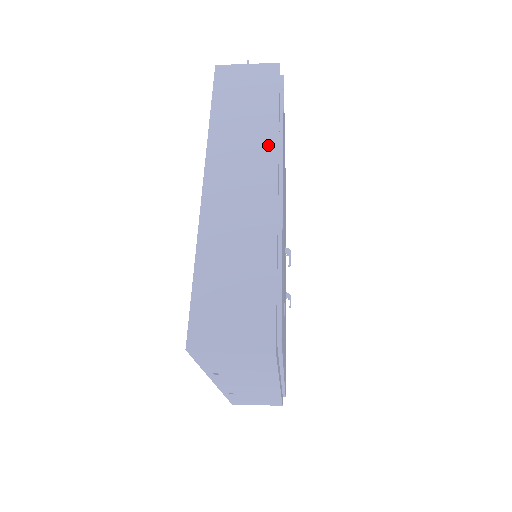
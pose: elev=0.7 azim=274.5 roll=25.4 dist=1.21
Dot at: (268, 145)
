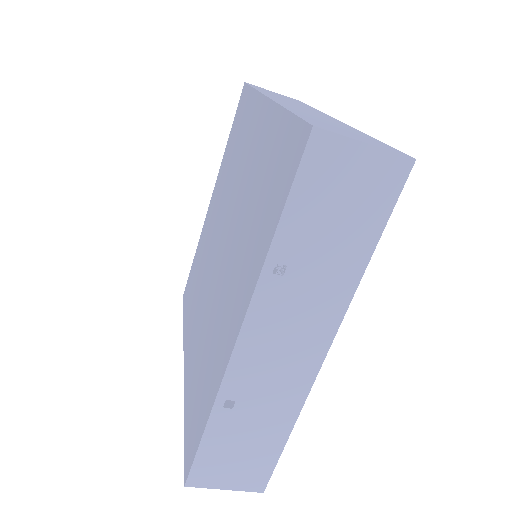
Dot at: (315, 110)
